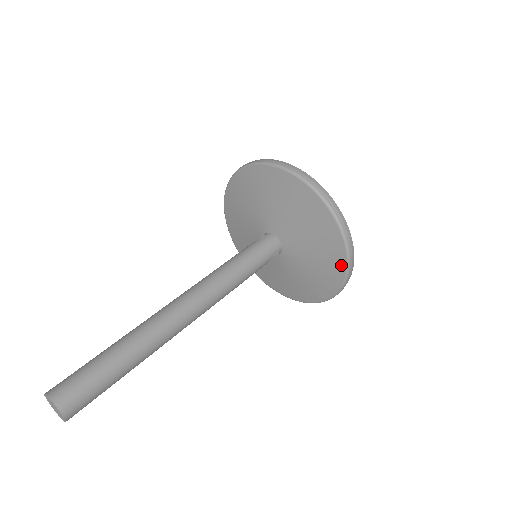
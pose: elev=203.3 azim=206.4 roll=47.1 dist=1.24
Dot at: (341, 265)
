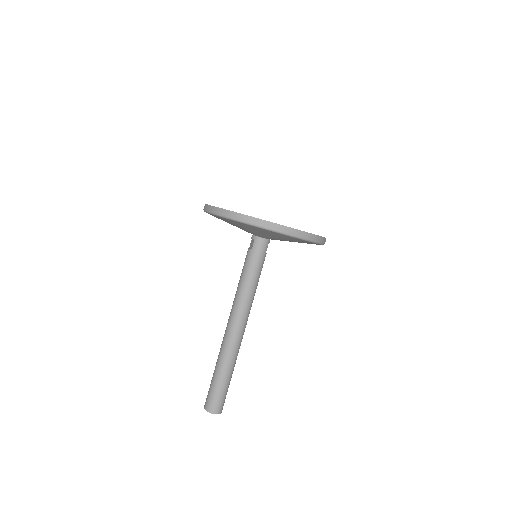
Dot at: occluded
